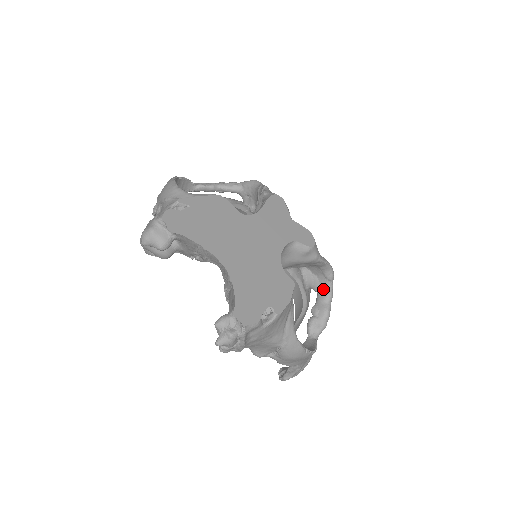
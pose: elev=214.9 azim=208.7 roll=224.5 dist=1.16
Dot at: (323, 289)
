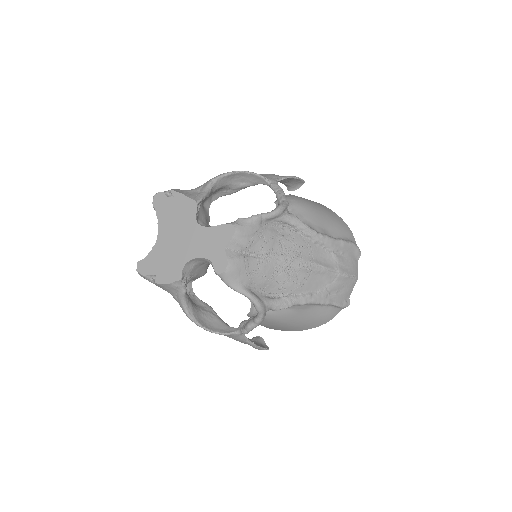
Dot at: occluded
